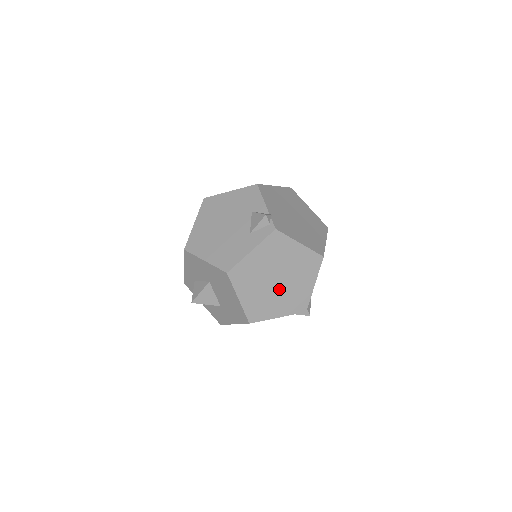
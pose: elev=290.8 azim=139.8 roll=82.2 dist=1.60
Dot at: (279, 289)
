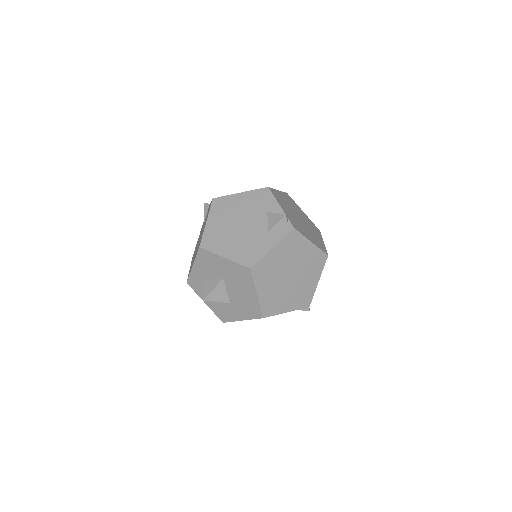
Dot at: (291, 285)
